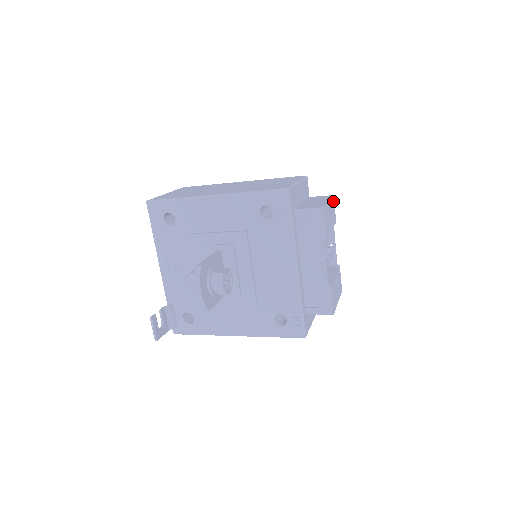
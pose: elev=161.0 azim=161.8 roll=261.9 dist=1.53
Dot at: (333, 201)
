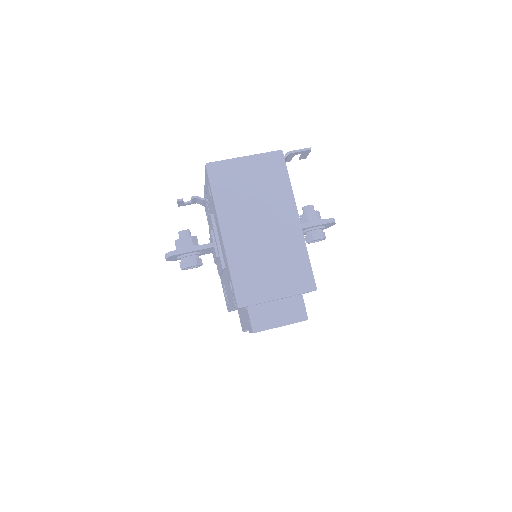
Dot at: occluded
